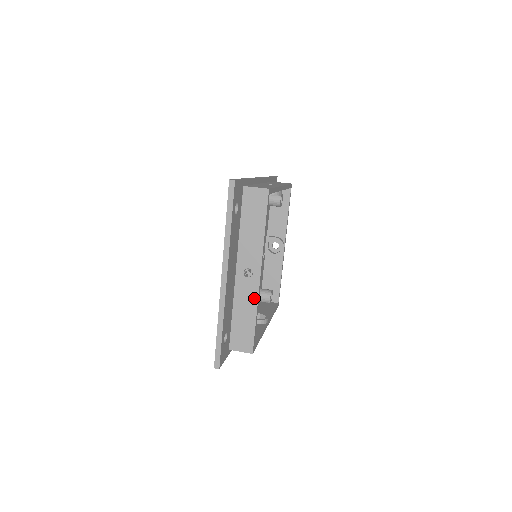
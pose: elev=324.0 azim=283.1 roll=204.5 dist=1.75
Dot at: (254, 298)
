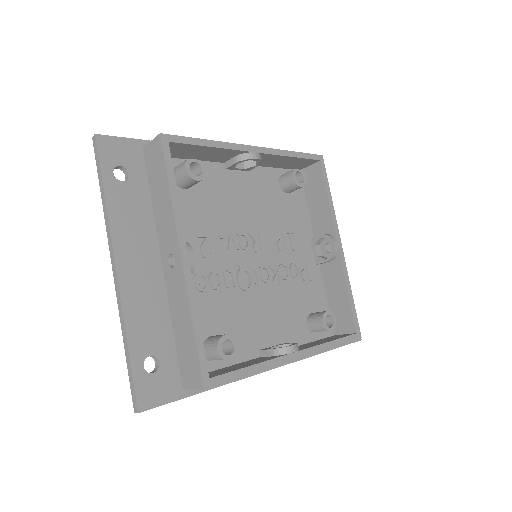
Dot at: (184, 296)
